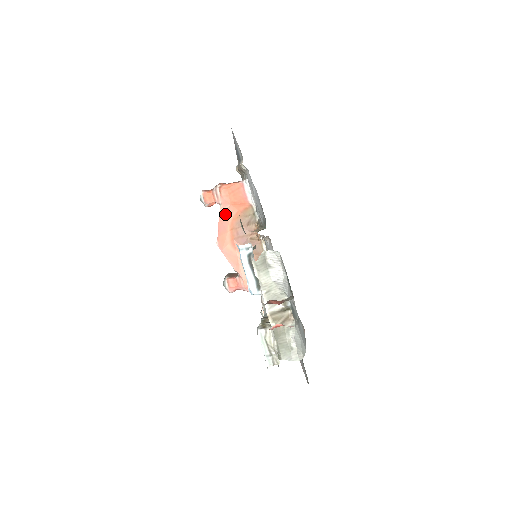
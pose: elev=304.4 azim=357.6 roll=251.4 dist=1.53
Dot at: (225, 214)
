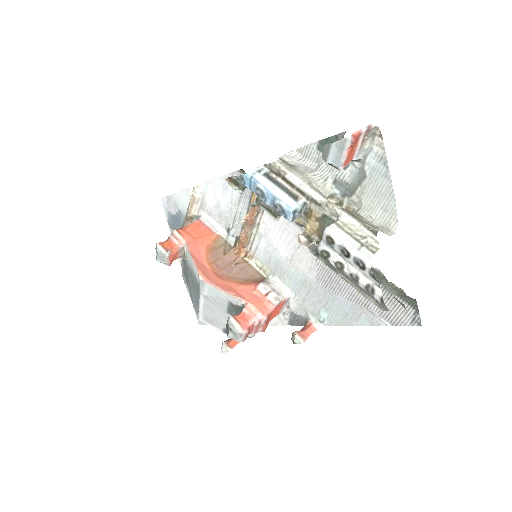
Dot at: (195, 249)
